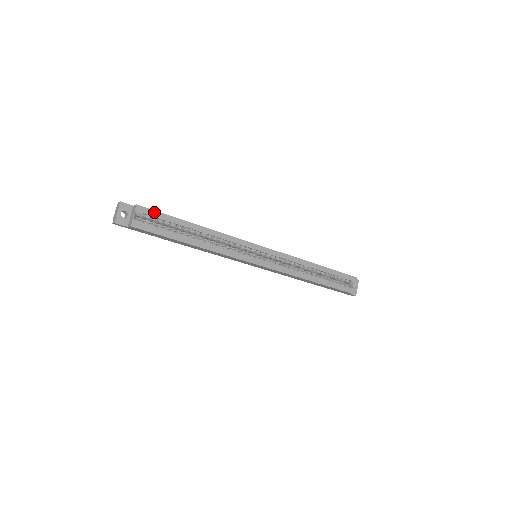
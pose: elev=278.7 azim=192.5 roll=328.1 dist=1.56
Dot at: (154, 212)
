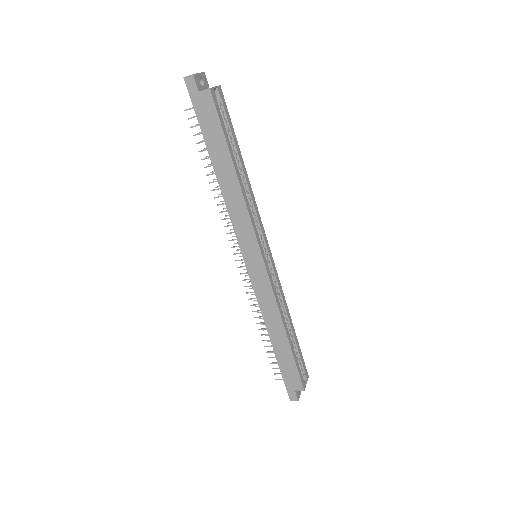
Dot at: (226, 108)
